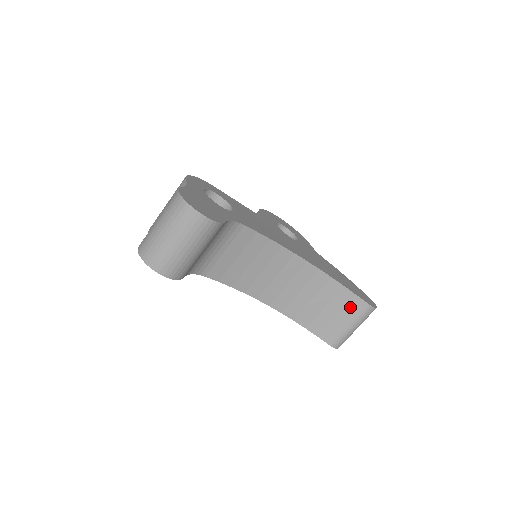
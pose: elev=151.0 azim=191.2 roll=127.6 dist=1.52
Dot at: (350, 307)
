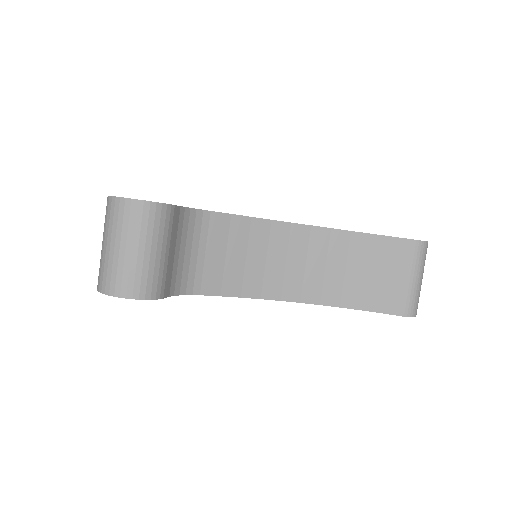
Dot at: (395, 255)
